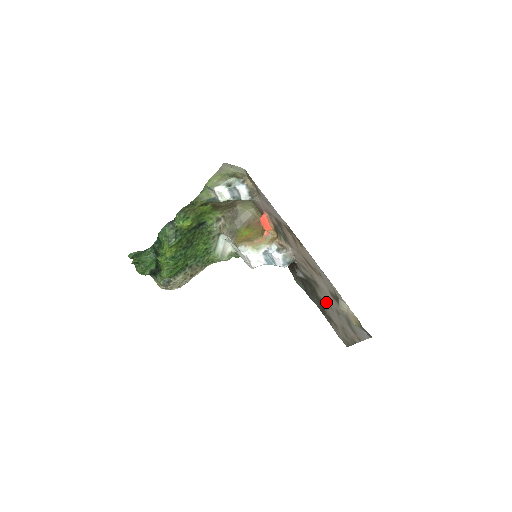
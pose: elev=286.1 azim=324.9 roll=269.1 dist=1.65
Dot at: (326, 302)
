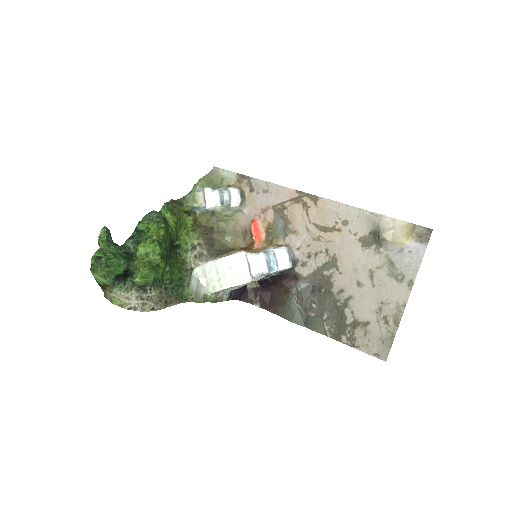
Dot at: (350, 283)
